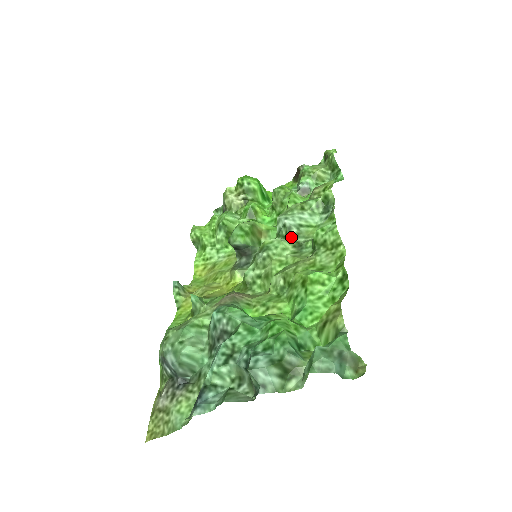
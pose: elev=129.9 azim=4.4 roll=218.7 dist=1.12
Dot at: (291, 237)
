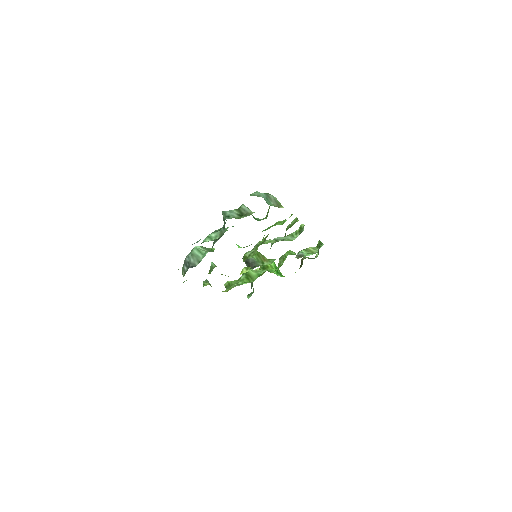
Dot at: occluded
